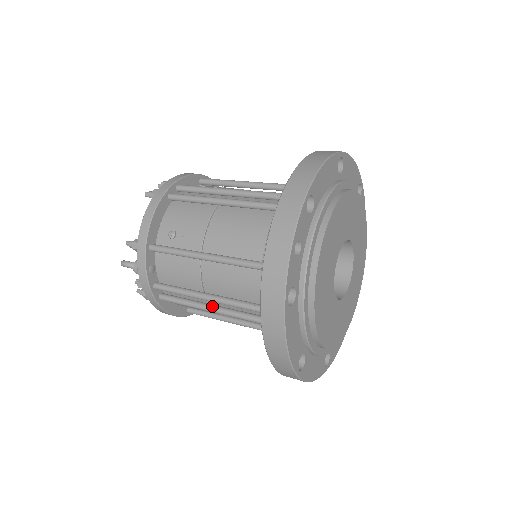
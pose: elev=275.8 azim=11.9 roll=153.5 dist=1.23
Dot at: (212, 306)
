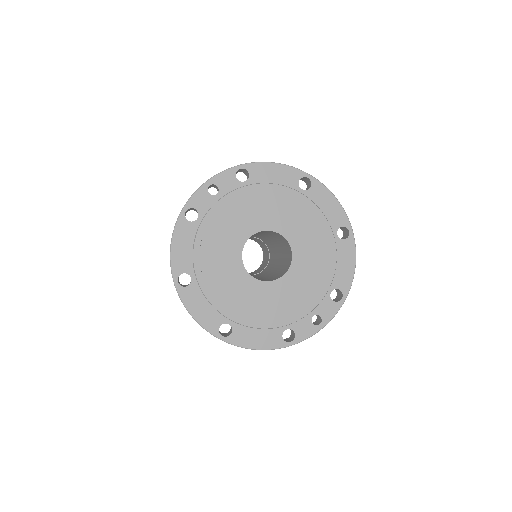
Dot at: occluded
